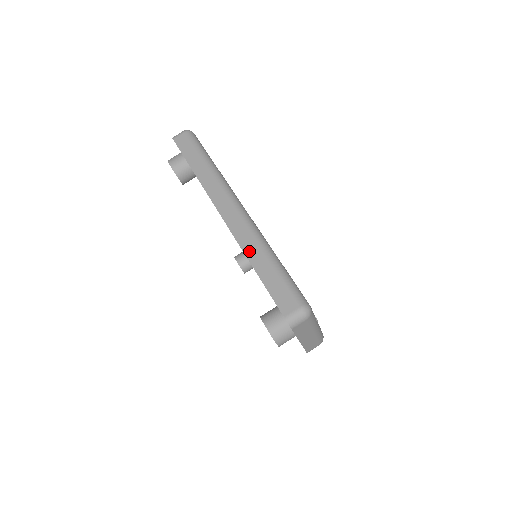
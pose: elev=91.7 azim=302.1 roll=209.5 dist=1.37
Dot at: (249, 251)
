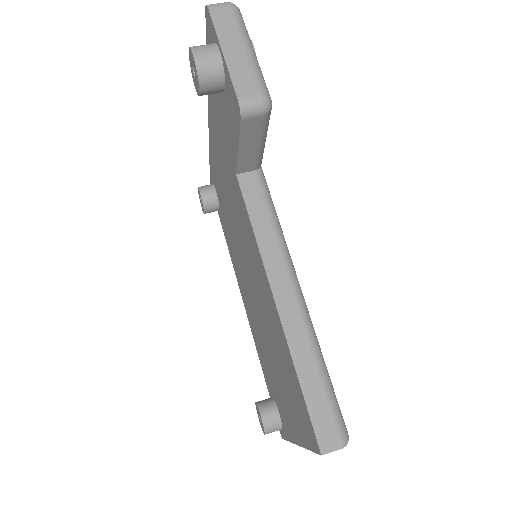
Dot at: occluded
